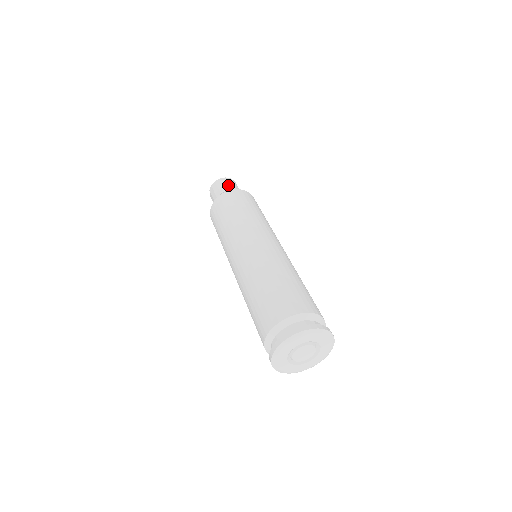
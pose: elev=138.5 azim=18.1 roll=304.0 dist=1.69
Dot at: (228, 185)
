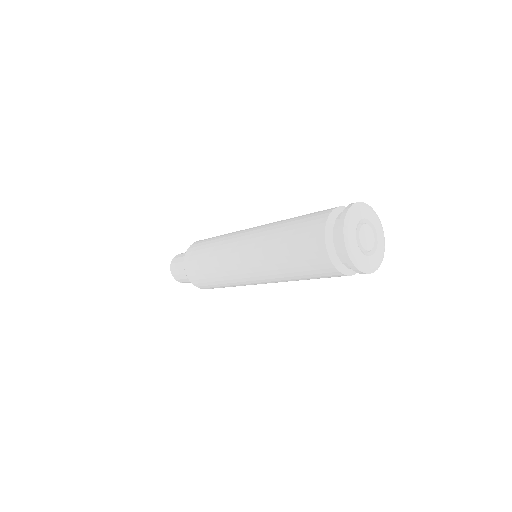
Dot at: occluded
